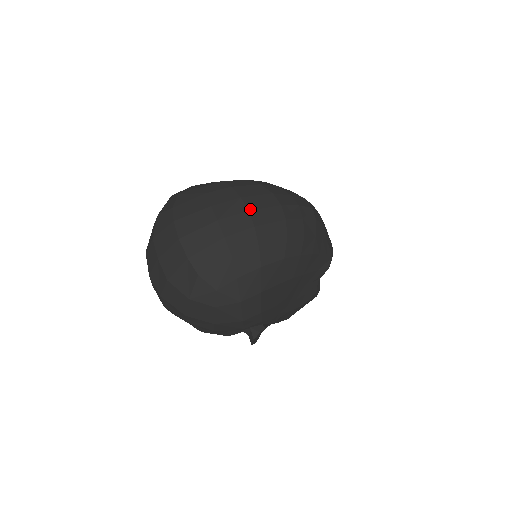
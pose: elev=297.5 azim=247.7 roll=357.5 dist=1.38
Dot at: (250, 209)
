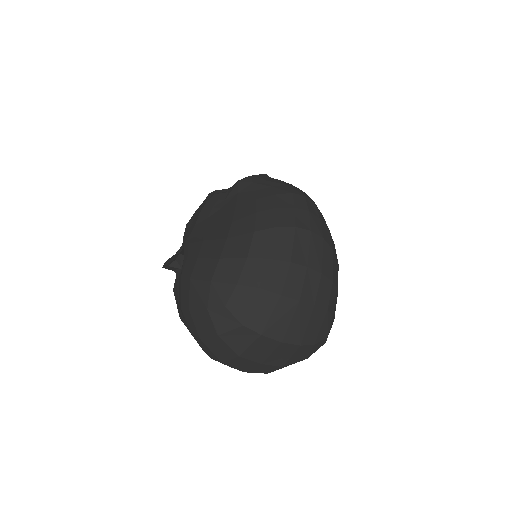
Dot at: (306, 264)
